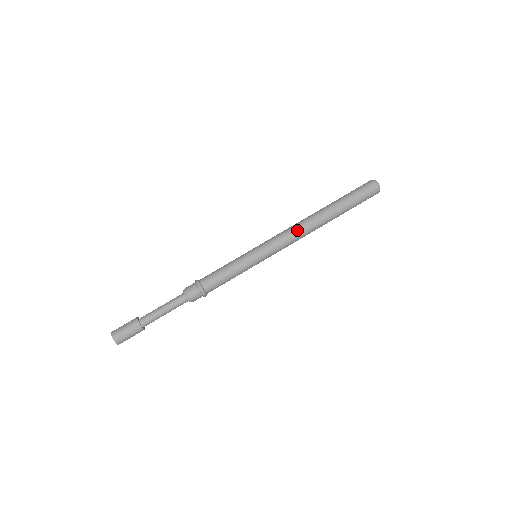
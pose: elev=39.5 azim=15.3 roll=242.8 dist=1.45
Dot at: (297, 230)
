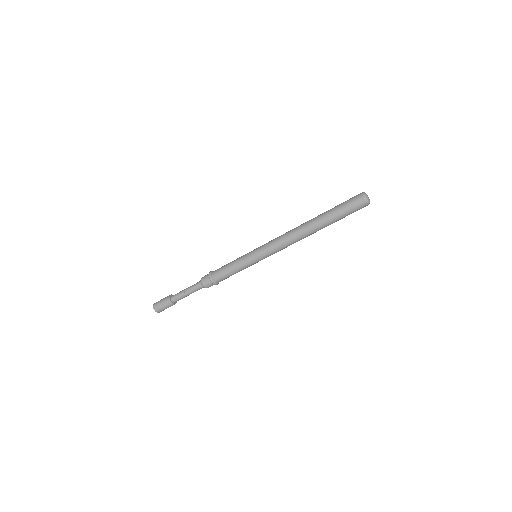
Dot at: (289, 240)
